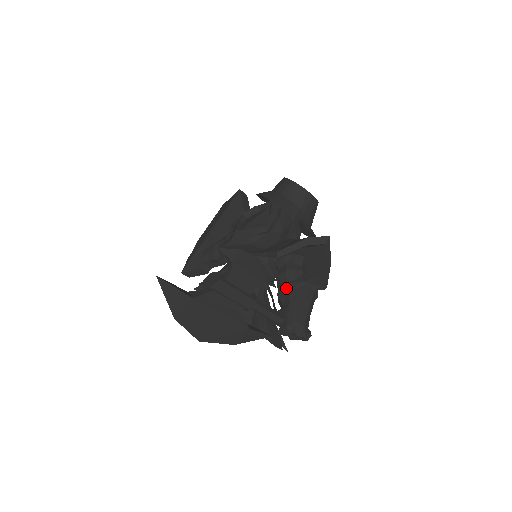
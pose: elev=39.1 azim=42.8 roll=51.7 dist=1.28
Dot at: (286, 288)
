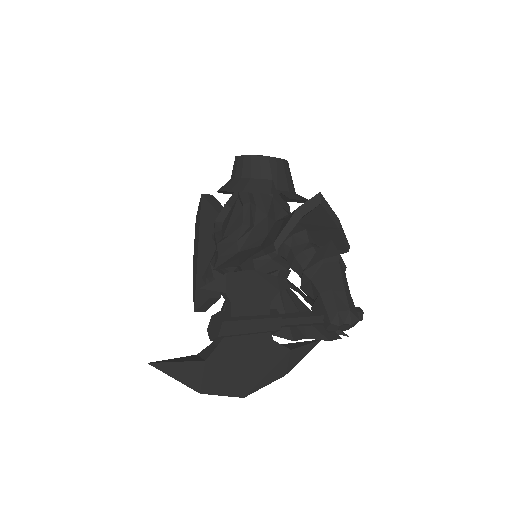
Dot at: (306, 278)
